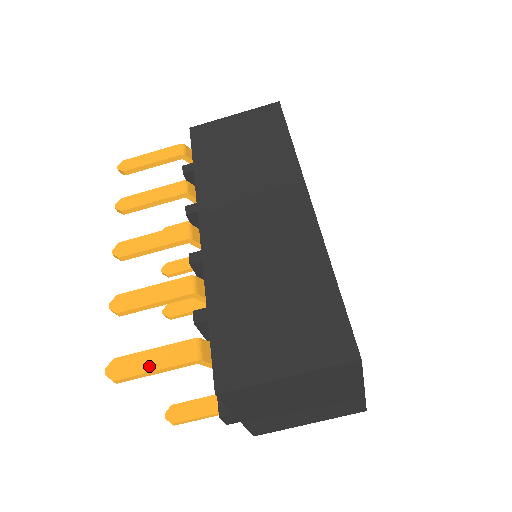
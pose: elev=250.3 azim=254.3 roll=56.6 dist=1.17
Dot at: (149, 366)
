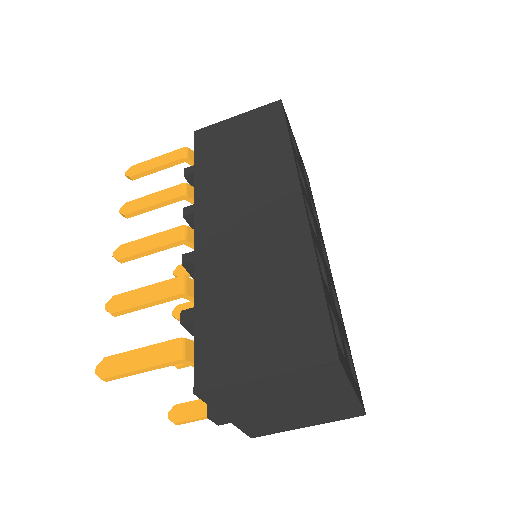
Dot at: (135, 365)
